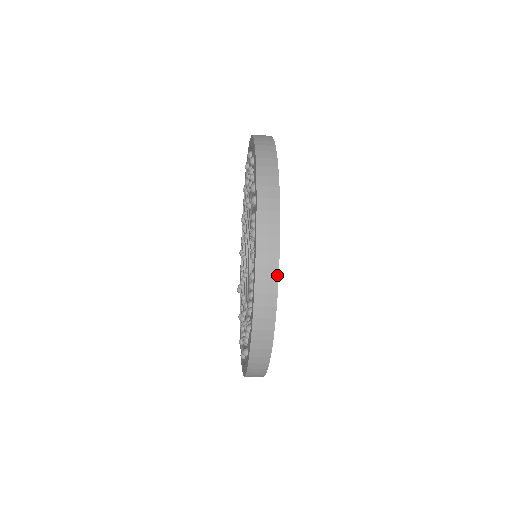
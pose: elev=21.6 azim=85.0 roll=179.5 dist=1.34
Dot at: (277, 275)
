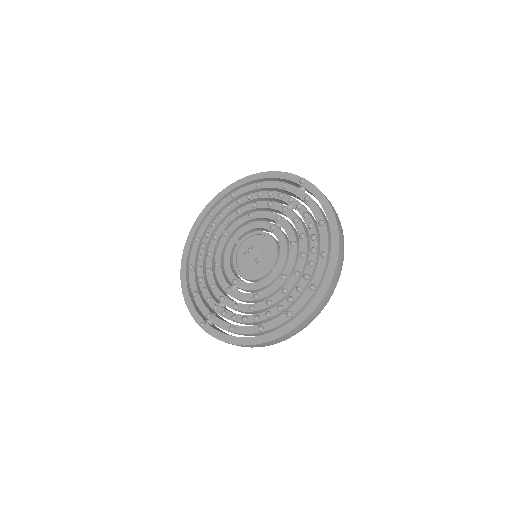
Dot at: occluded
